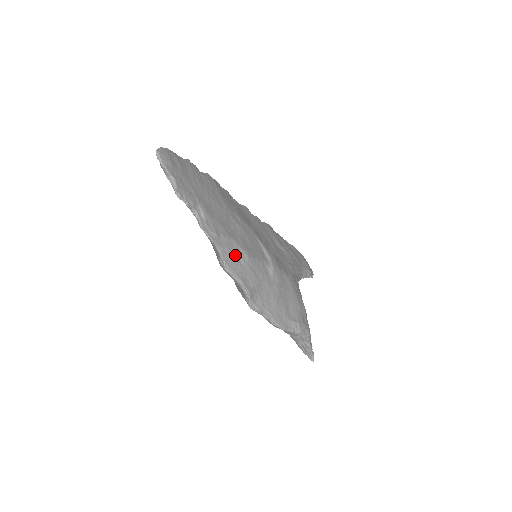
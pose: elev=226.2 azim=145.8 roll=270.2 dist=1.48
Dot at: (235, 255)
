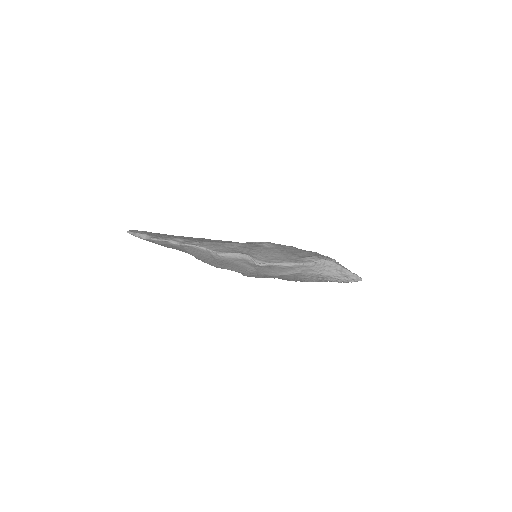
Dot at: (222, 246)
